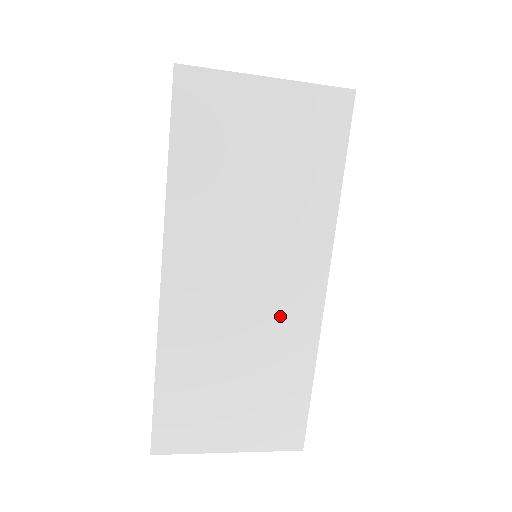
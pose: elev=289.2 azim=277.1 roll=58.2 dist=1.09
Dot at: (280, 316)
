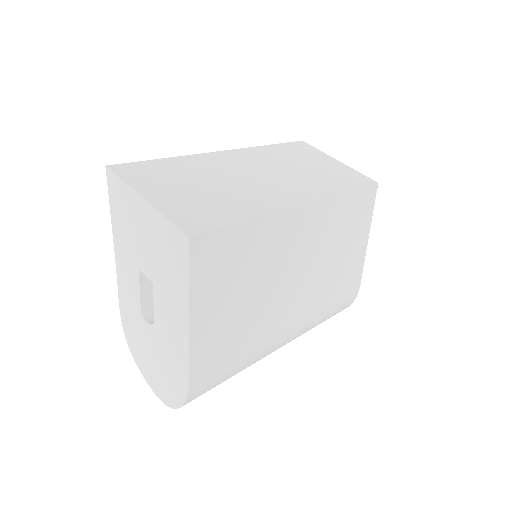
Dot at: (263, 192)
